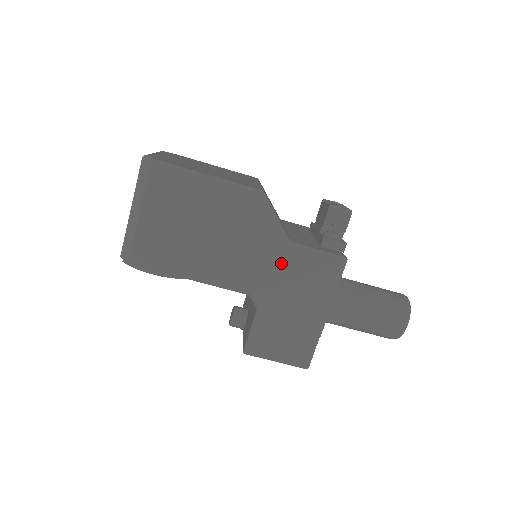
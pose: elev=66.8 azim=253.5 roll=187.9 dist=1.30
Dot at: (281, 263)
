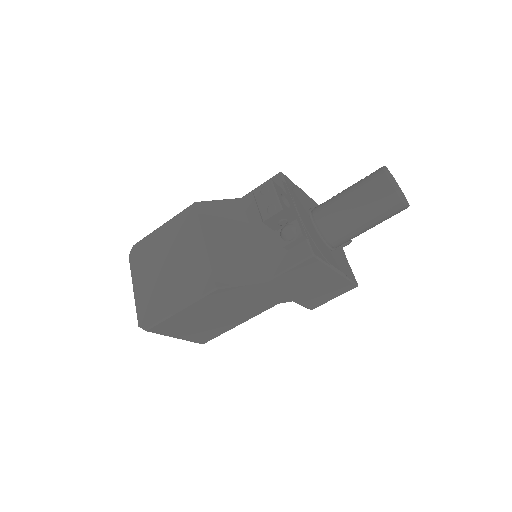
Dot at: (276, 288)
